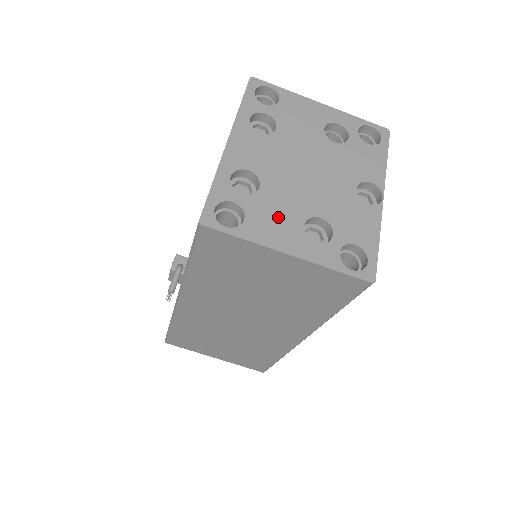
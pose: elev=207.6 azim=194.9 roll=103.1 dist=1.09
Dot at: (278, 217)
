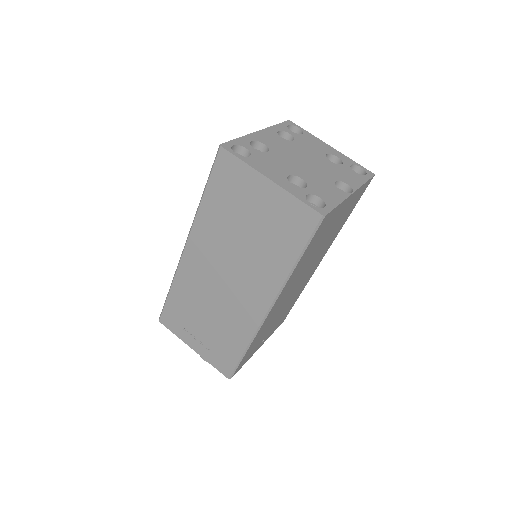
Dot at: (272, 165)
